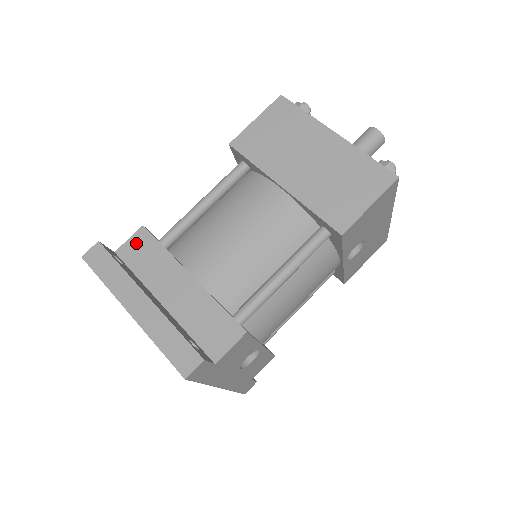
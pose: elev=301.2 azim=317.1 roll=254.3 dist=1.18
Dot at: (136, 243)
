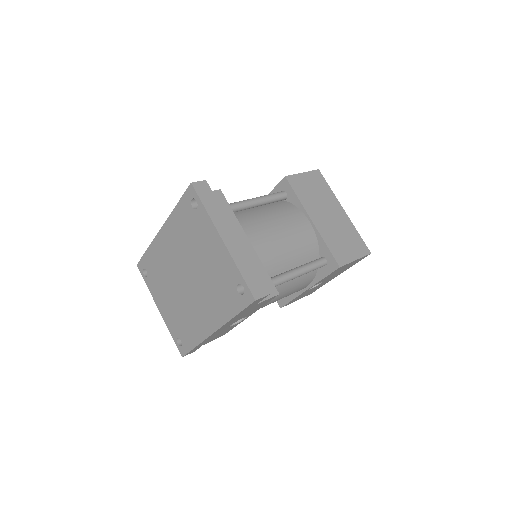
Dot at: occluded
